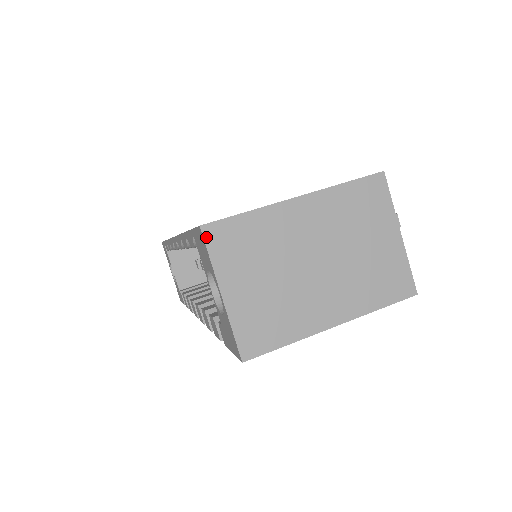
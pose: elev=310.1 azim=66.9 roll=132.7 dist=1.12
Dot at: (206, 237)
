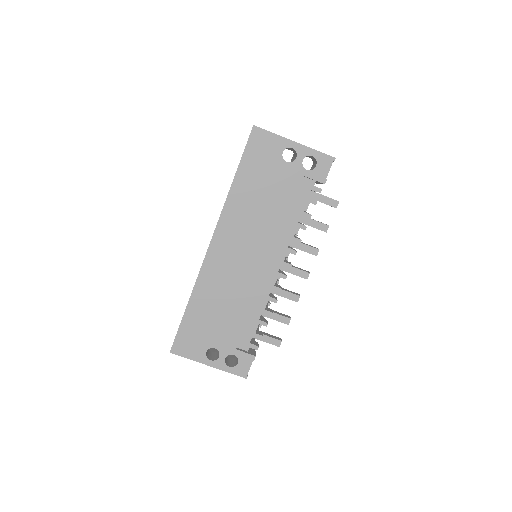
Dot at: (171, 351)
